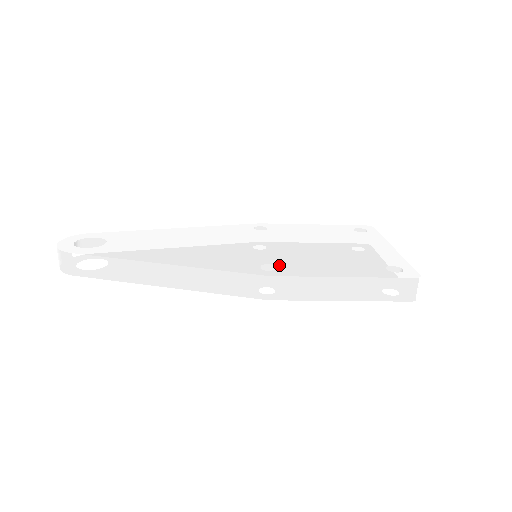
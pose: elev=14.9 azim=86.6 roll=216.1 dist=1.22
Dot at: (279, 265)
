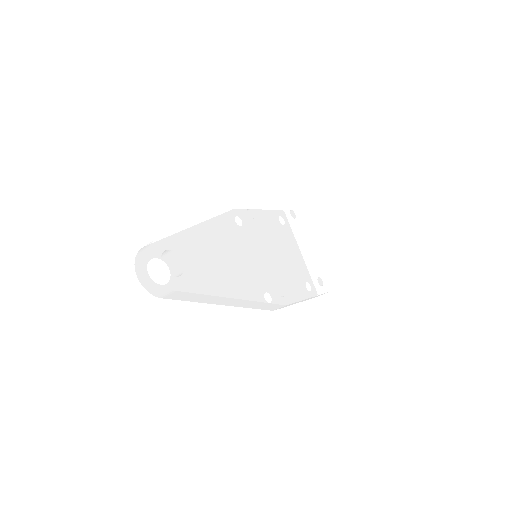
Dot at: (284, 287)
